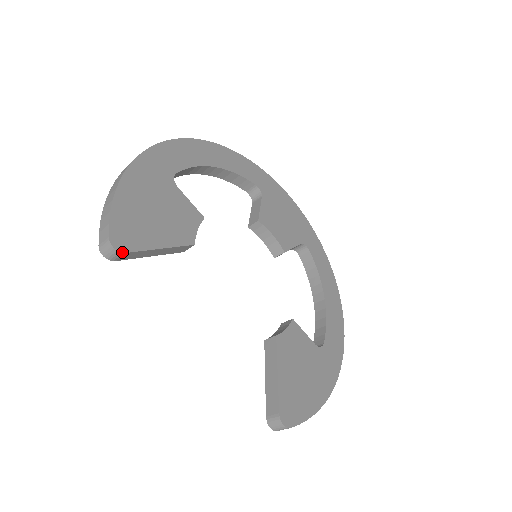
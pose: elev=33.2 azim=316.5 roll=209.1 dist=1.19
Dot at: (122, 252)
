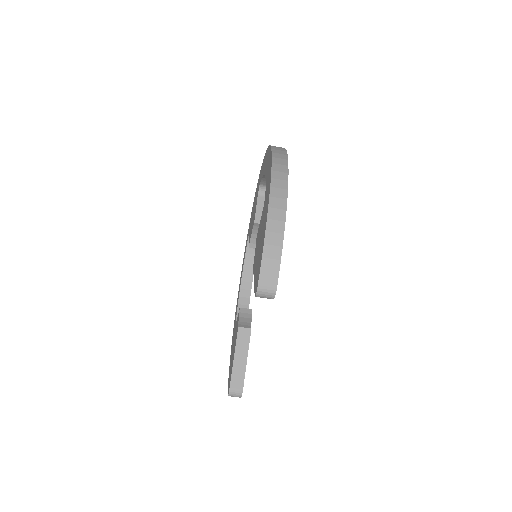
Dot at: occluded
